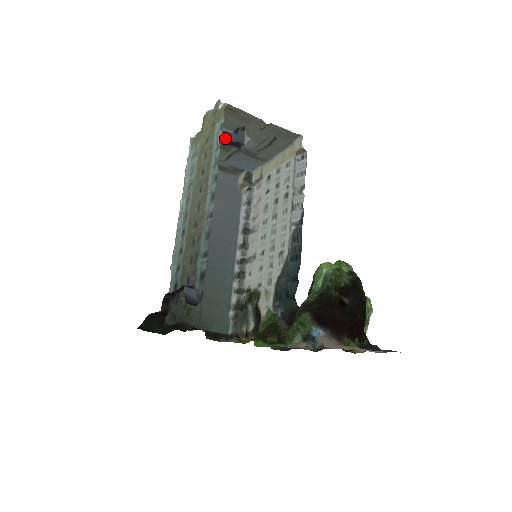
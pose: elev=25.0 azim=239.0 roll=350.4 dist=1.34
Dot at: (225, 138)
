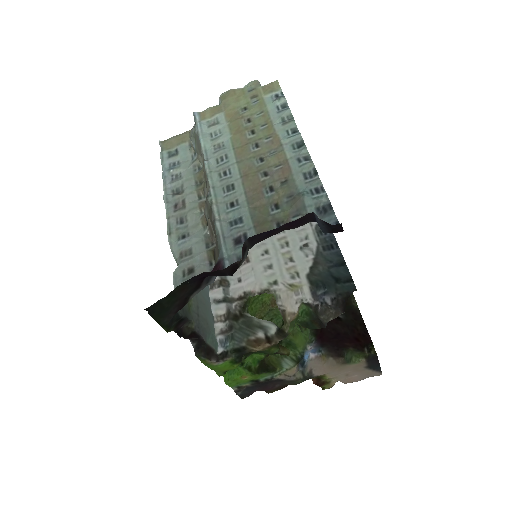
Dot at: occluded
